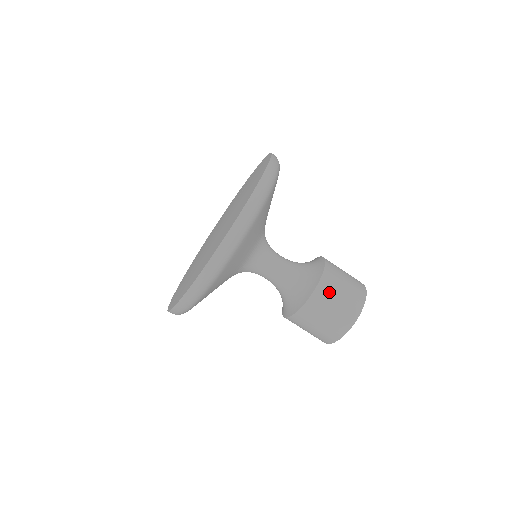
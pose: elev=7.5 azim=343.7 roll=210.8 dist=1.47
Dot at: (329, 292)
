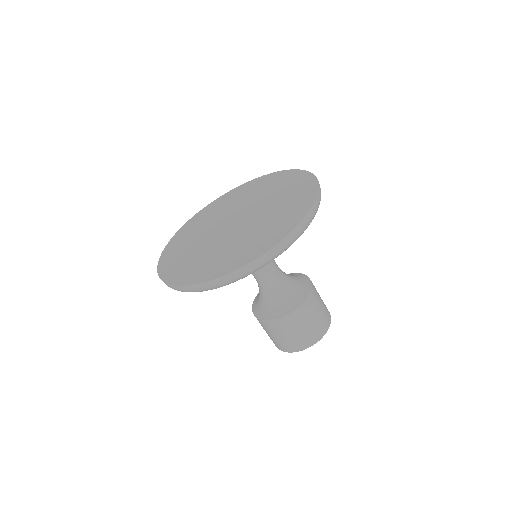
Dot at: (317, 292)
